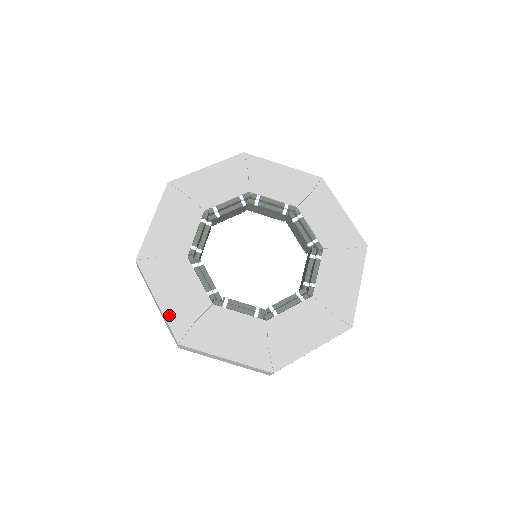
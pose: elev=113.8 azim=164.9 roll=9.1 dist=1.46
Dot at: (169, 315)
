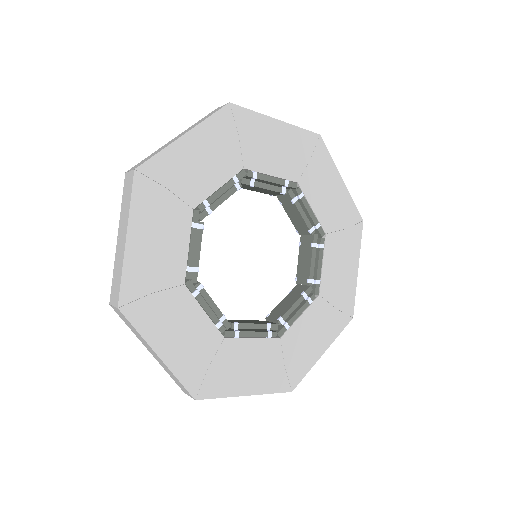
Dot at: (178, 369)
